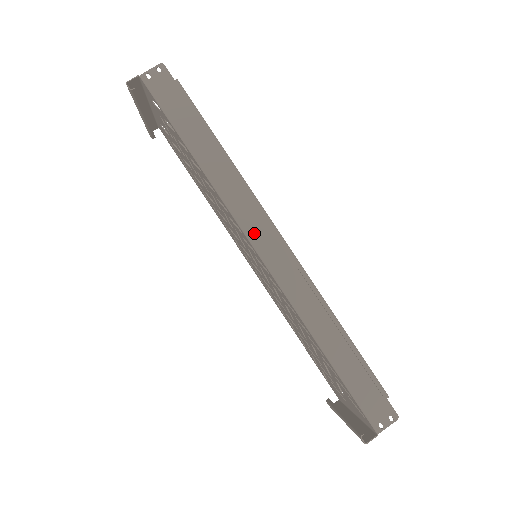
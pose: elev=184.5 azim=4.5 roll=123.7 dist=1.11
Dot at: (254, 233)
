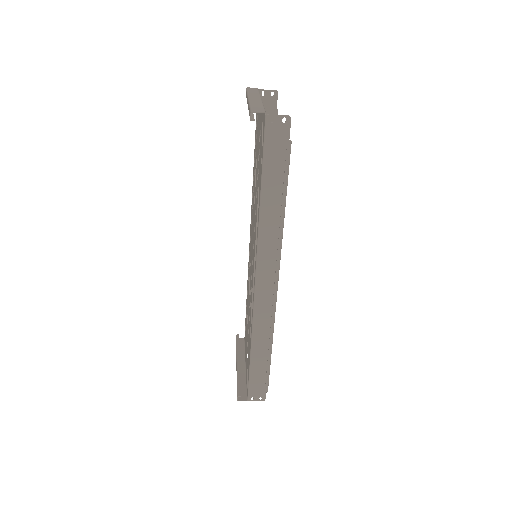
Dot at: (262, 273)
